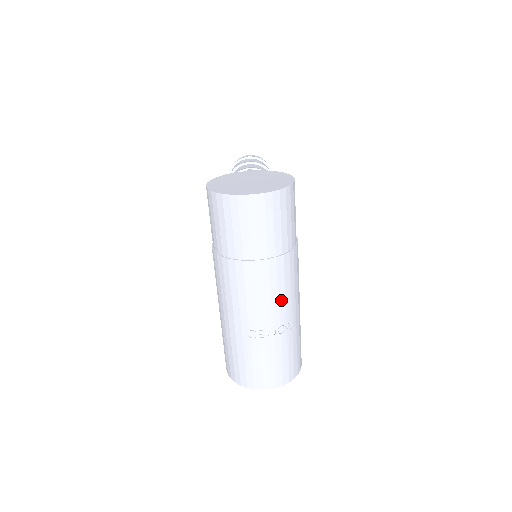
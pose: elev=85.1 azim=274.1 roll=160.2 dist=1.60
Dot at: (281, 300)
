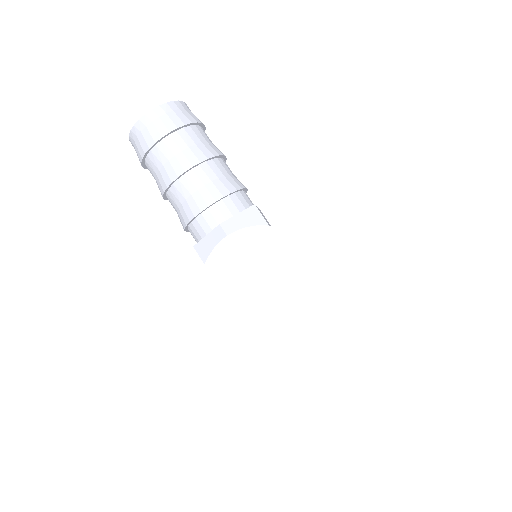
Dot at: occluded
